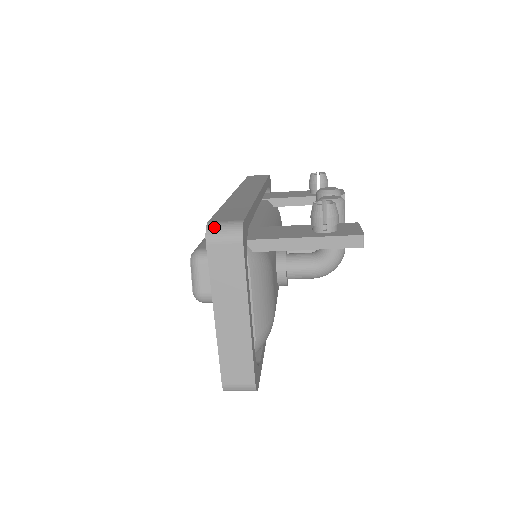
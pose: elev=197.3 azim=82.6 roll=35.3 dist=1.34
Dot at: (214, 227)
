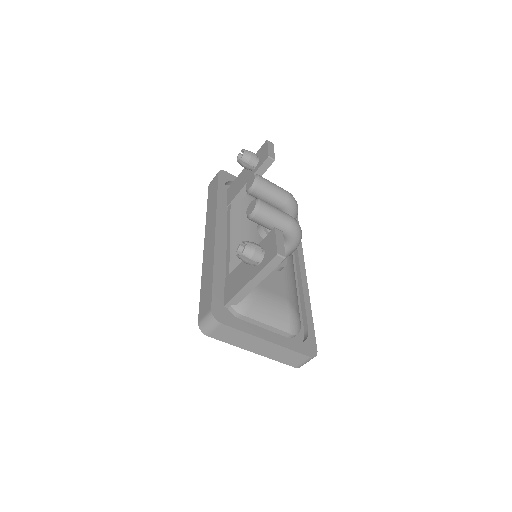
Dot at: (202, 326)
